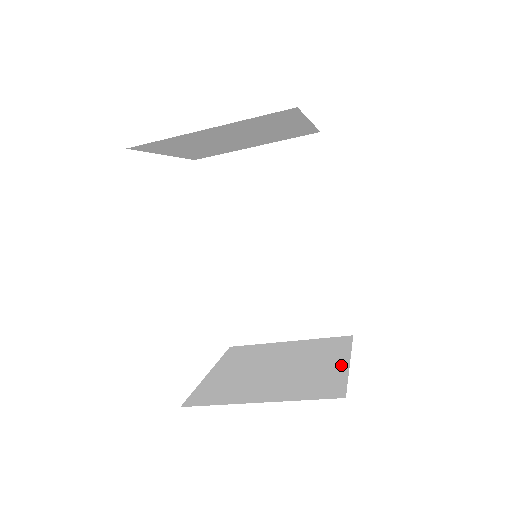
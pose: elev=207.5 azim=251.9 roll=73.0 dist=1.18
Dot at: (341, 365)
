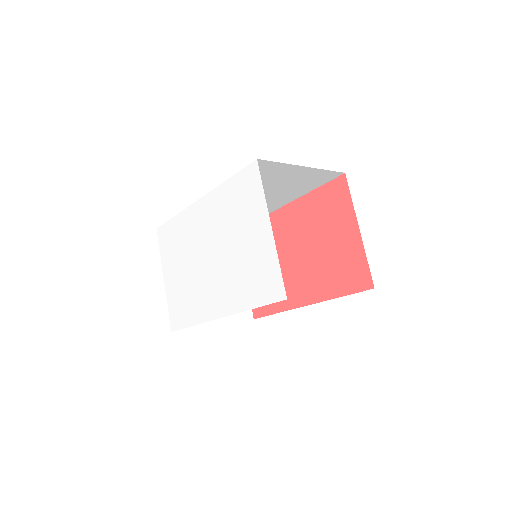
Dot at: occluded
